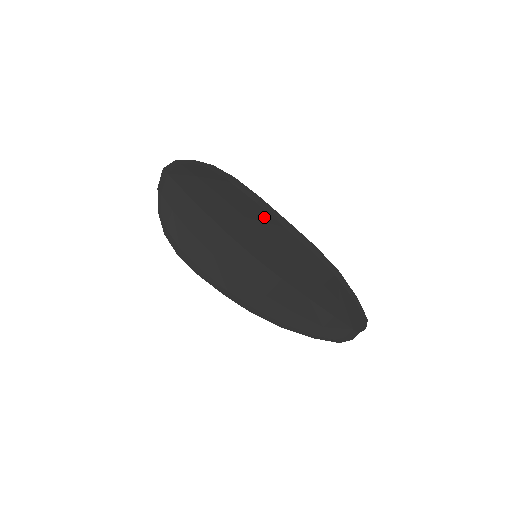
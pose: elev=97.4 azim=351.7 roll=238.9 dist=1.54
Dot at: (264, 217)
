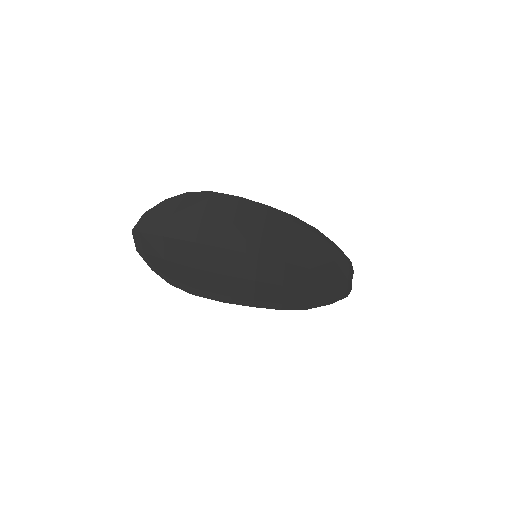
Dot at: (248, 213)
